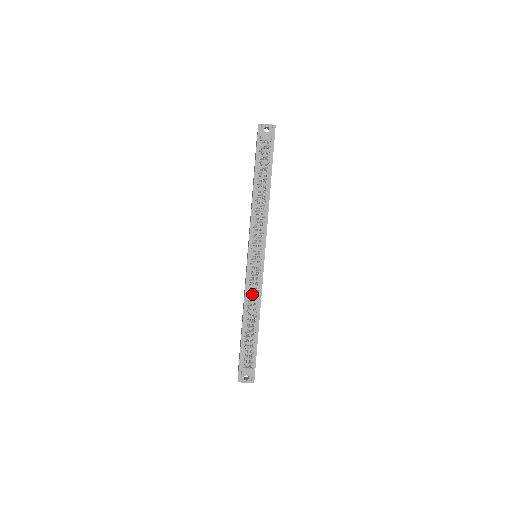
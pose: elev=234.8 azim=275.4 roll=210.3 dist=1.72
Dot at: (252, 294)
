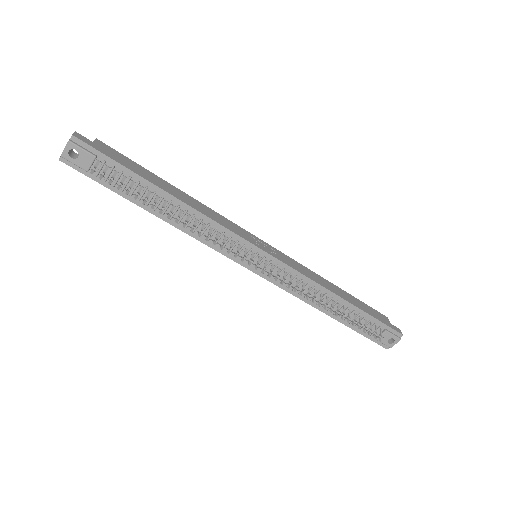
Dot at: (301, 293)
